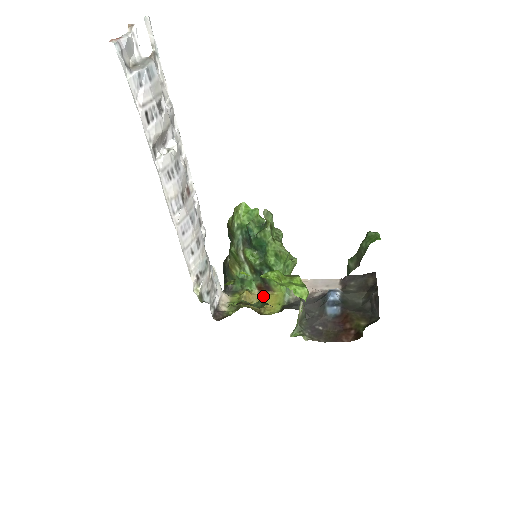
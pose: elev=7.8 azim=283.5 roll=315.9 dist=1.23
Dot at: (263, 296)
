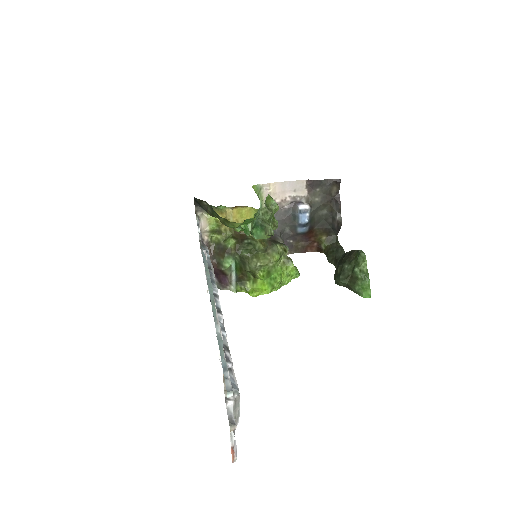
Dot at: (237, 211)
